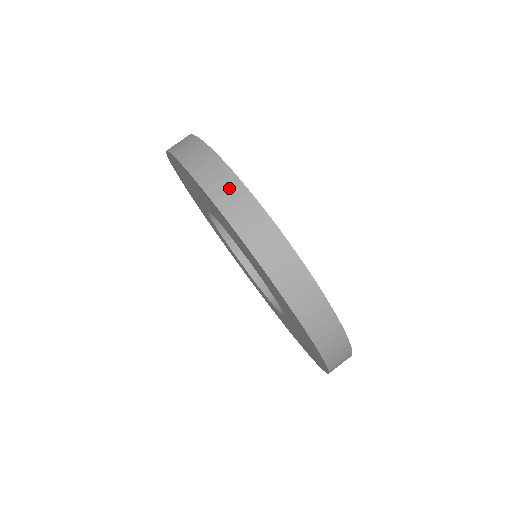
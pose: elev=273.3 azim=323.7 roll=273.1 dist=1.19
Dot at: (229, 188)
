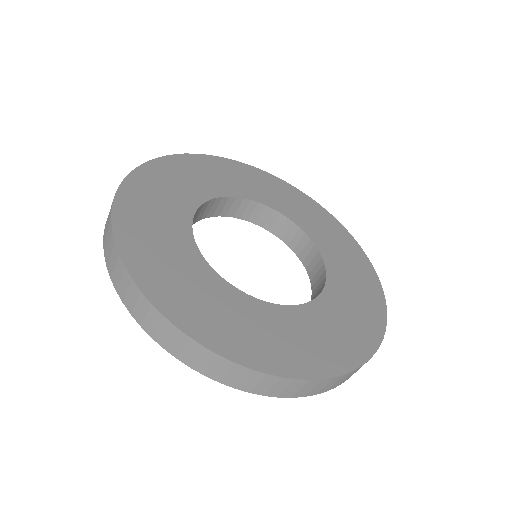
Dot at: (127, 288)
